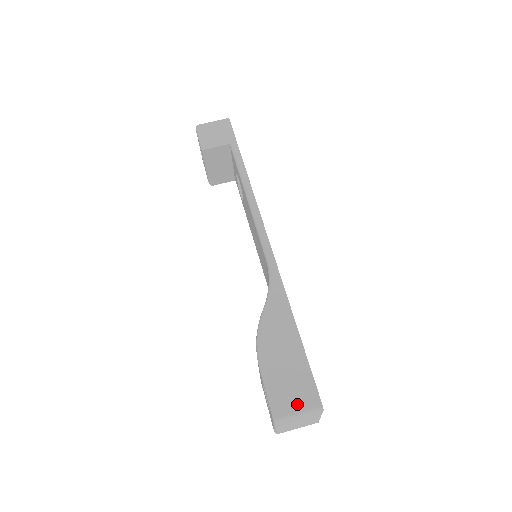
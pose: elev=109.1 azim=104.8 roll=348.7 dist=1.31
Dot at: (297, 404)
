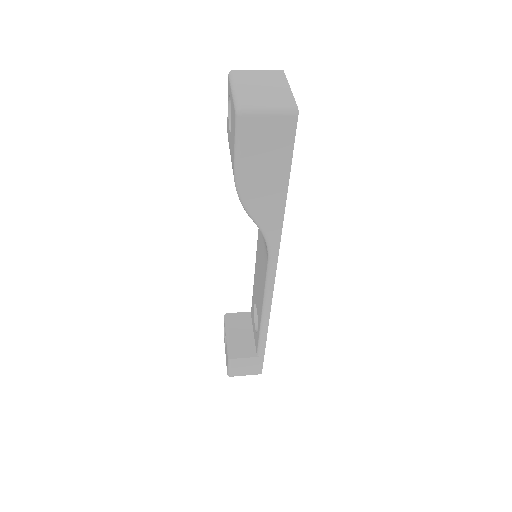
Dot at: occluded
